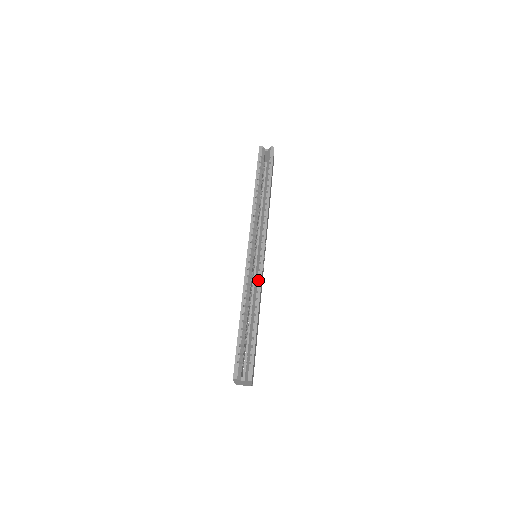
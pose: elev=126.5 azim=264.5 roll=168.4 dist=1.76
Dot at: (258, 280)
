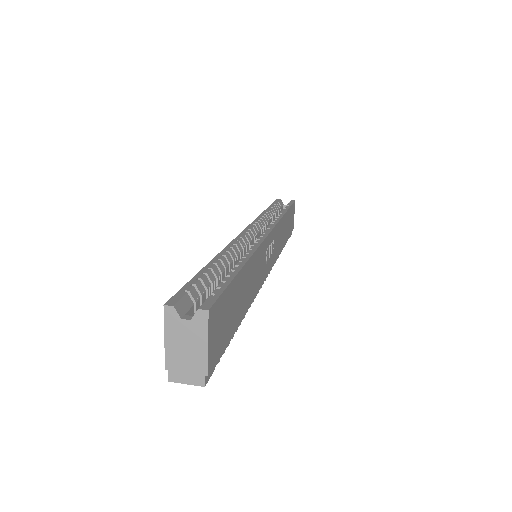
Dot at: (255, 243)
